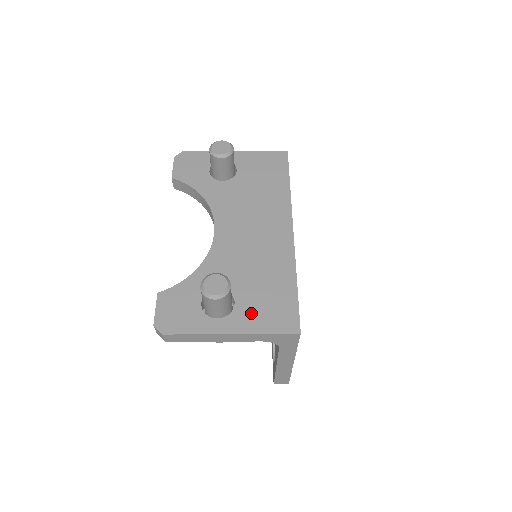
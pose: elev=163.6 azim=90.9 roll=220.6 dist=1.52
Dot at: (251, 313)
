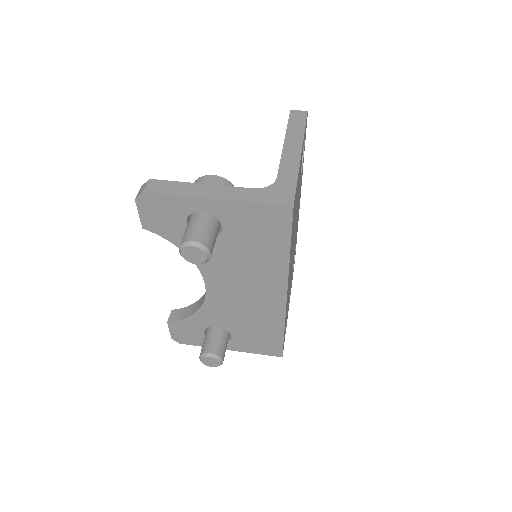
Dot at: (244, 343)
